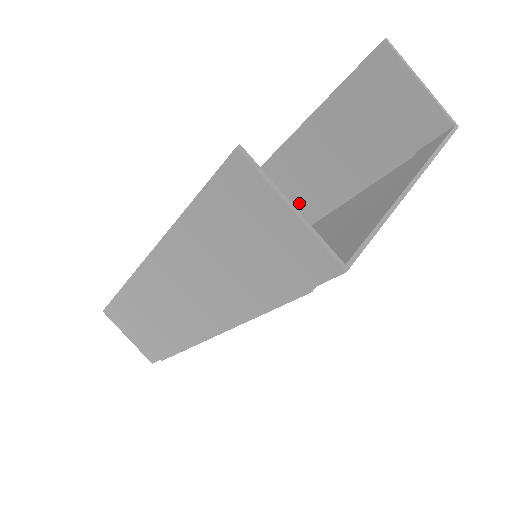
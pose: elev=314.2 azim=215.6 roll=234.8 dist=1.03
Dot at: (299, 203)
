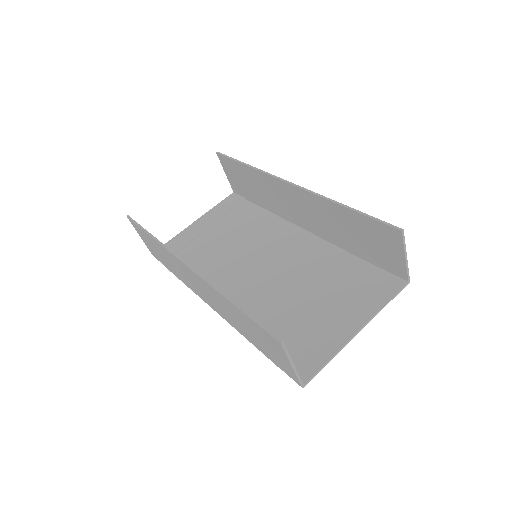
Dot at: (300, 215)
